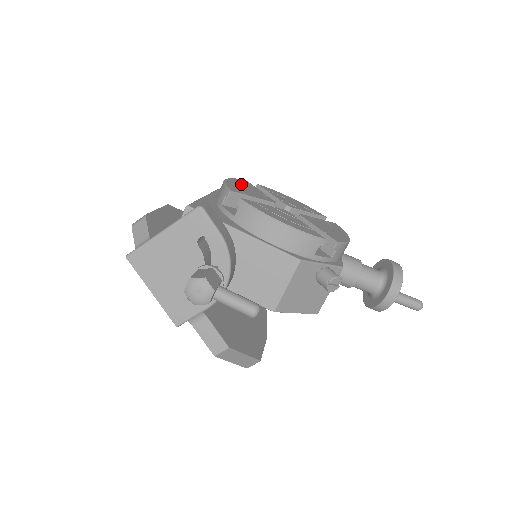
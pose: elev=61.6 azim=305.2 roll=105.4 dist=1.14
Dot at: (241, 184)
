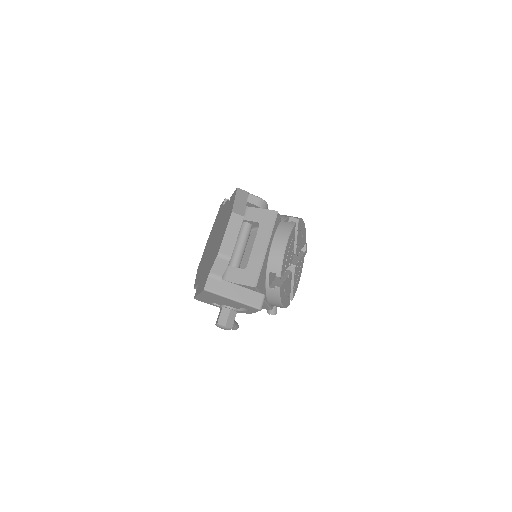
Dot at: (290, 244)
